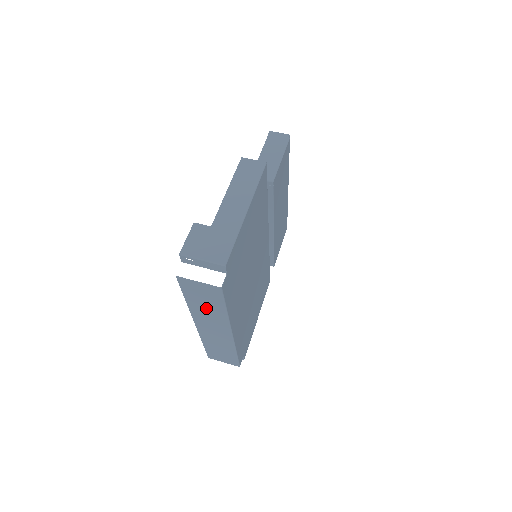
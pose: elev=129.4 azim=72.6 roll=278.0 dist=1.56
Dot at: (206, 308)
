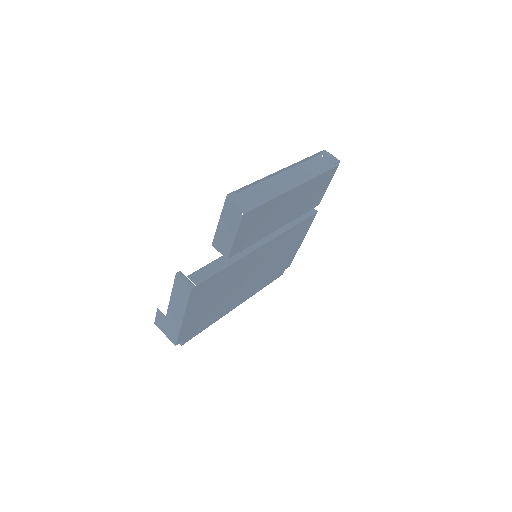
Dot at: occluded
